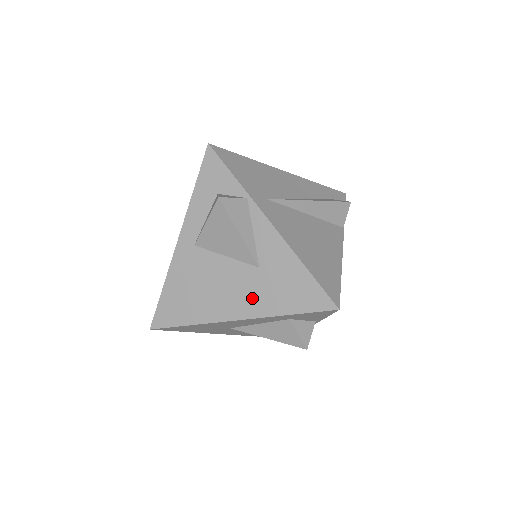
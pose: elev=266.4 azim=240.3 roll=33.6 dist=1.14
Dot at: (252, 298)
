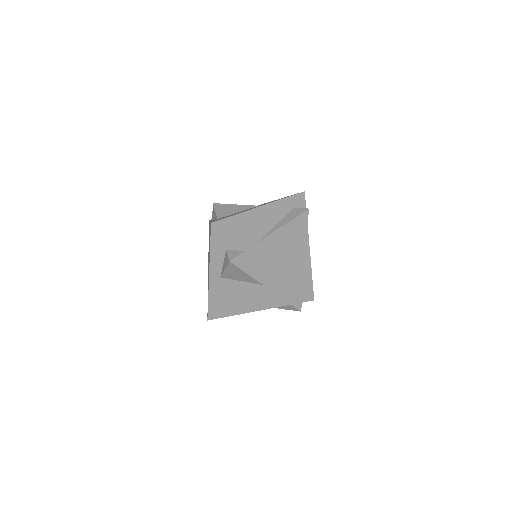
Dot at: (263, 300)
